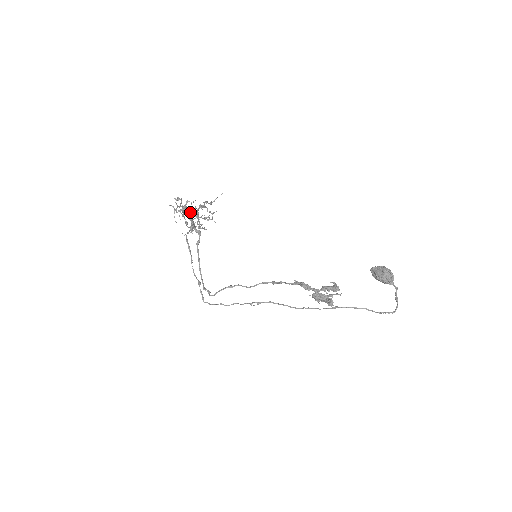
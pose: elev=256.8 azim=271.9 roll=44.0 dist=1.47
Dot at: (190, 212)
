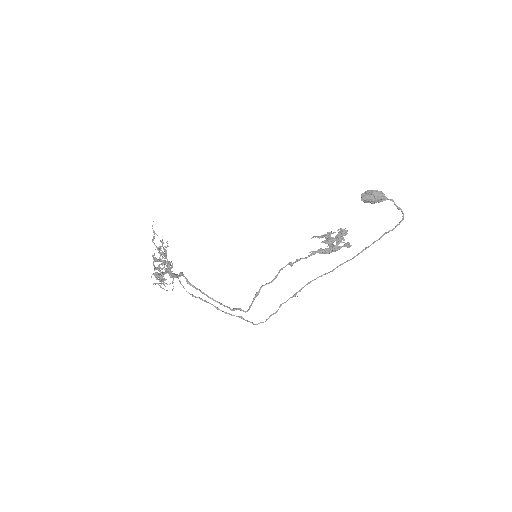
Dot at: (167, 271)
